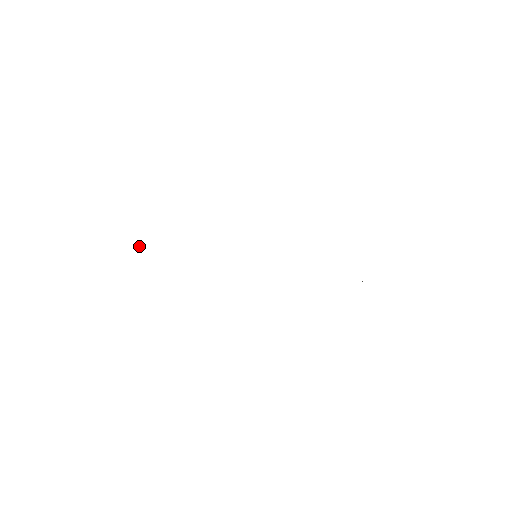
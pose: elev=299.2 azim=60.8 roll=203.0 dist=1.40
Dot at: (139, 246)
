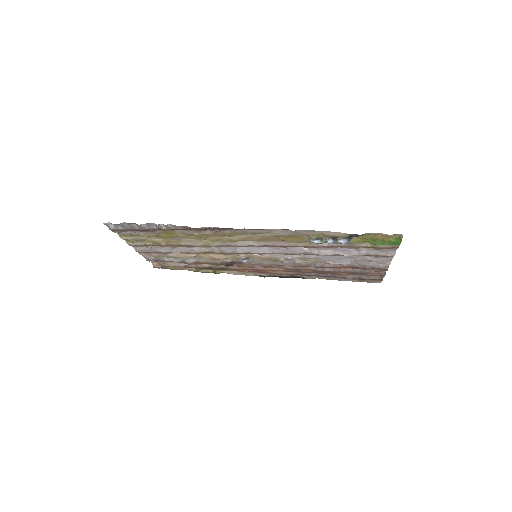
Dot at: (184, 267)
